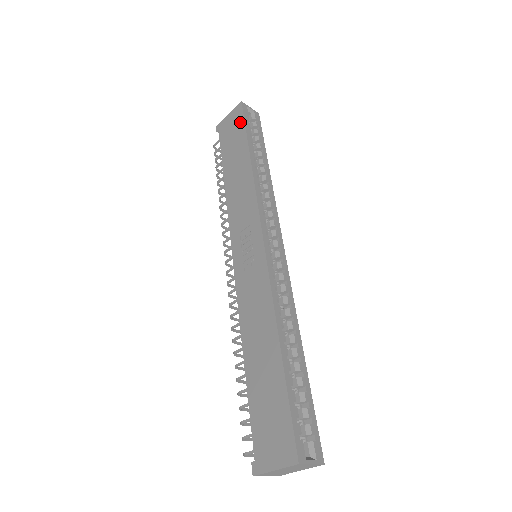
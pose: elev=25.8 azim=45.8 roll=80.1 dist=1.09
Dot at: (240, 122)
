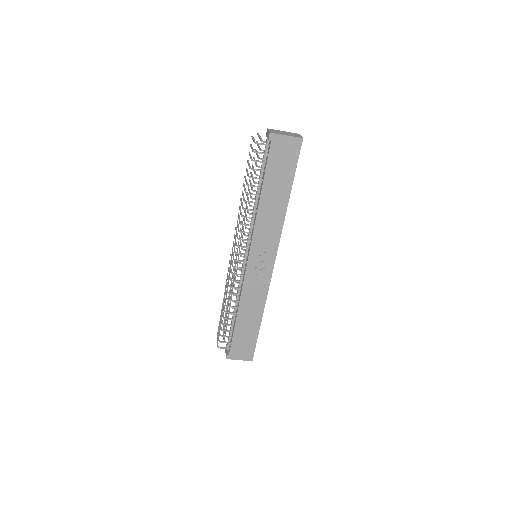
Dot at: (294, 160)
